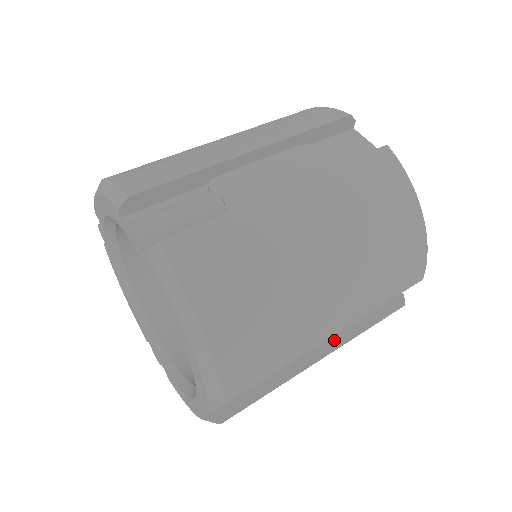
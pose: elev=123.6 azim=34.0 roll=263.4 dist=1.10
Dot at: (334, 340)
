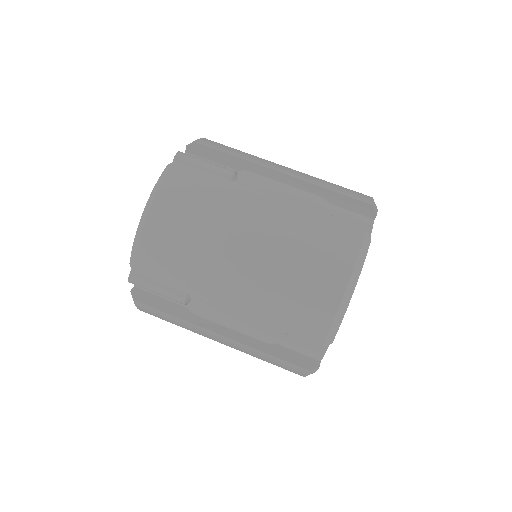
Dot at: (239, 335)
